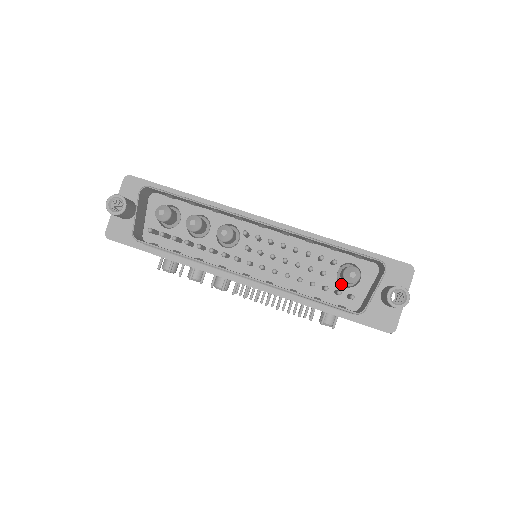
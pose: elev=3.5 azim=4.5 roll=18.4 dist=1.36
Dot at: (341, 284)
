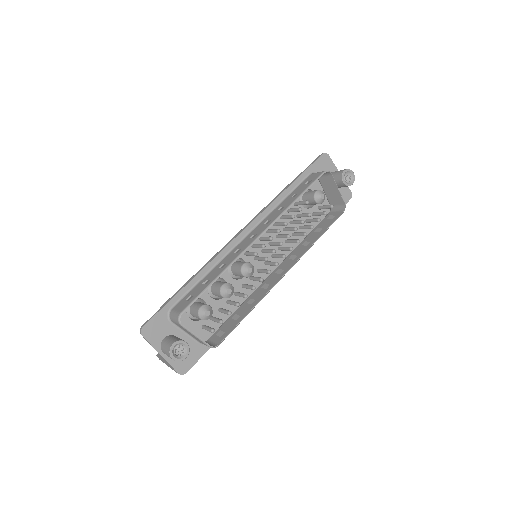
Dot at: (307, 207)
